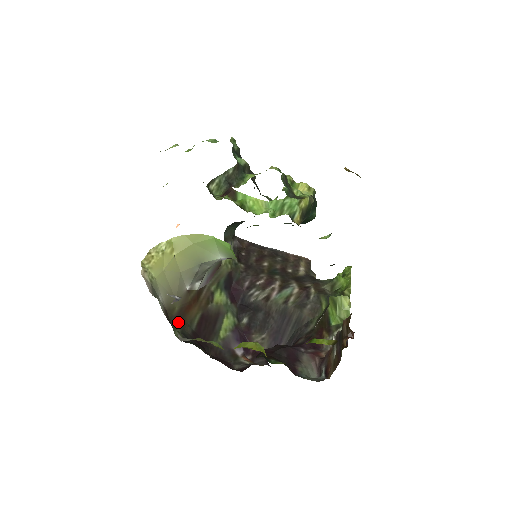
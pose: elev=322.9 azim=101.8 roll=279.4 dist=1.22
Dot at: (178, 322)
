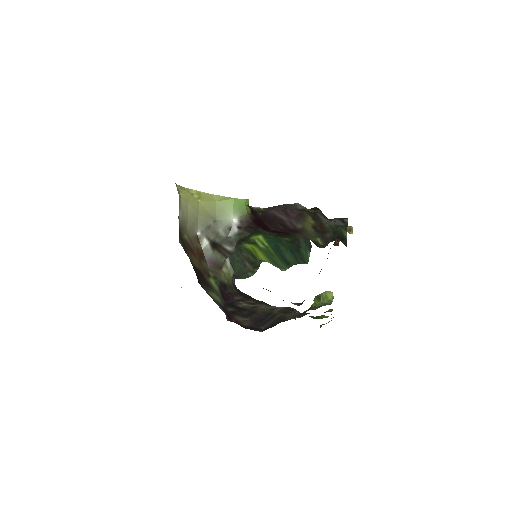
Dot at: (183, 243)
